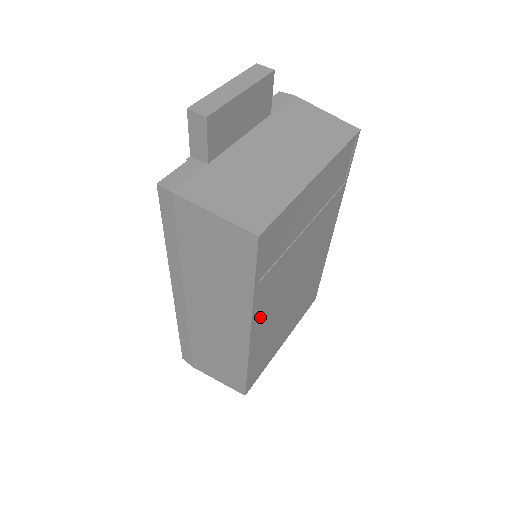
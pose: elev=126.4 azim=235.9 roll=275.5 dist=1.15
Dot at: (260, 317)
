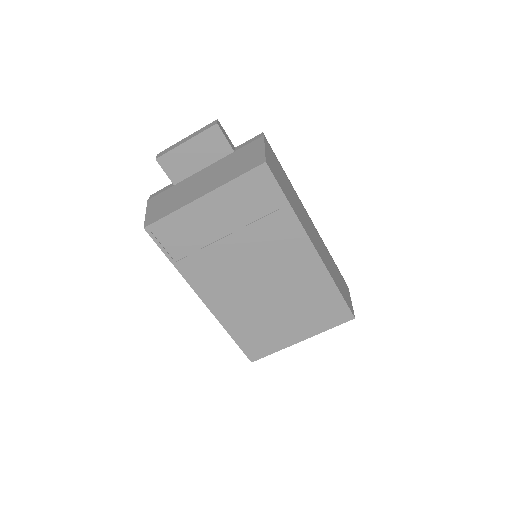
Dot at: (209, 292)
